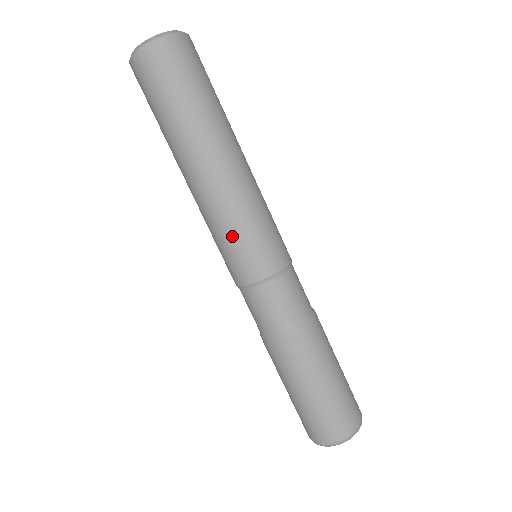
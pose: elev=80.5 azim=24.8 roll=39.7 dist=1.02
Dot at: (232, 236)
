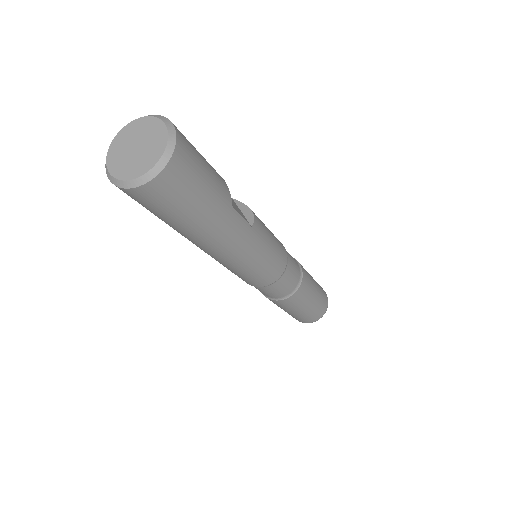
Dot at: (228, 269)
